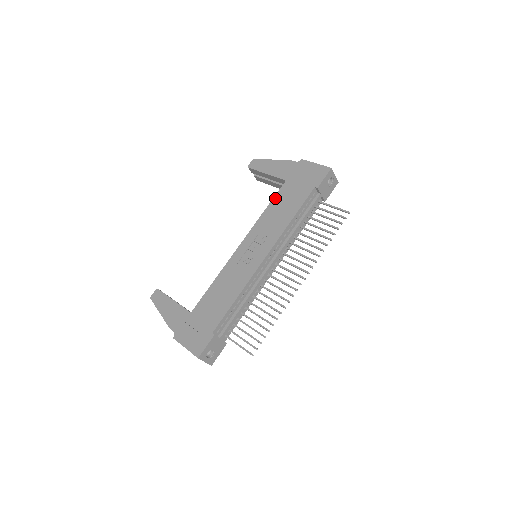
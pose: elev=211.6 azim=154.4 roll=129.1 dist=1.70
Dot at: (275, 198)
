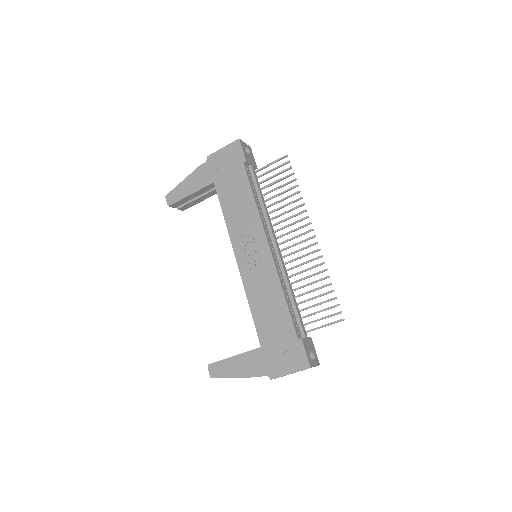
Dot at: (221, 202)
